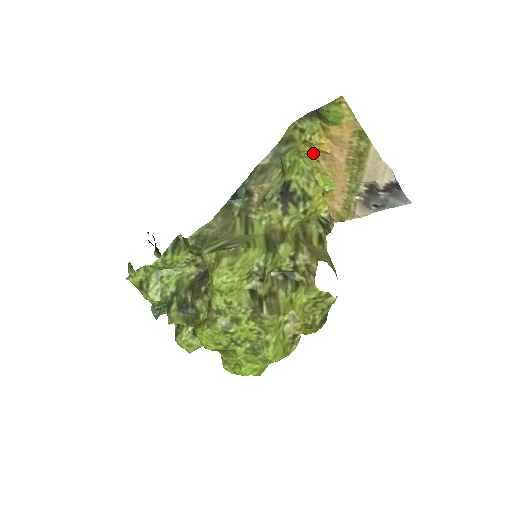
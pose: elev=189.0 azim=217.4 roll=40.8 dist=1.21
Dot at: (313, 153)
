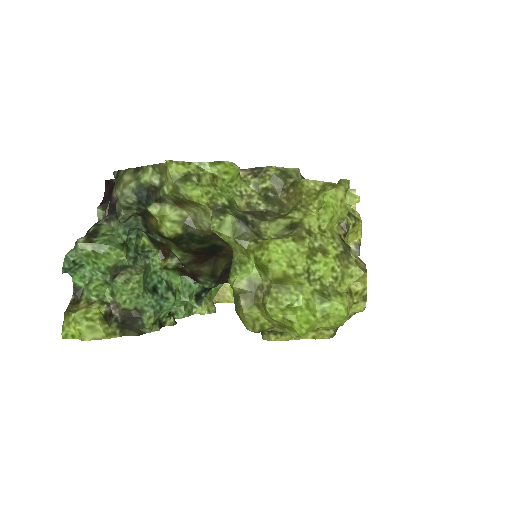
Dot at: (358, 196)
